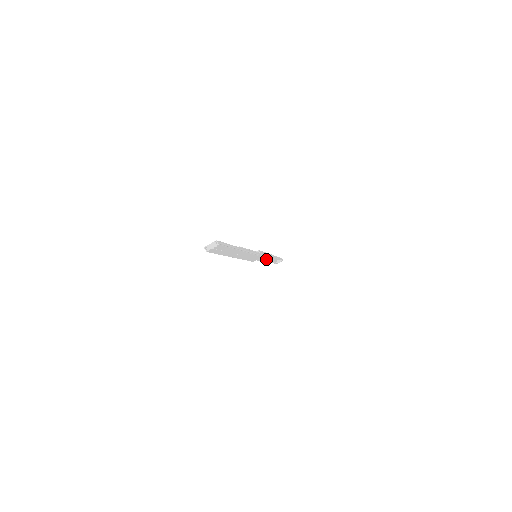
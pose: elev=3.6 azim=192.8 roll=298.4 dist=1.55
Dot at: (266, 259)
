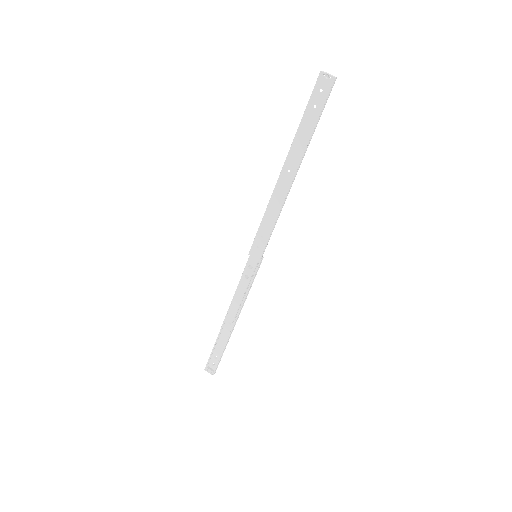
Dot at: (241, 295)
